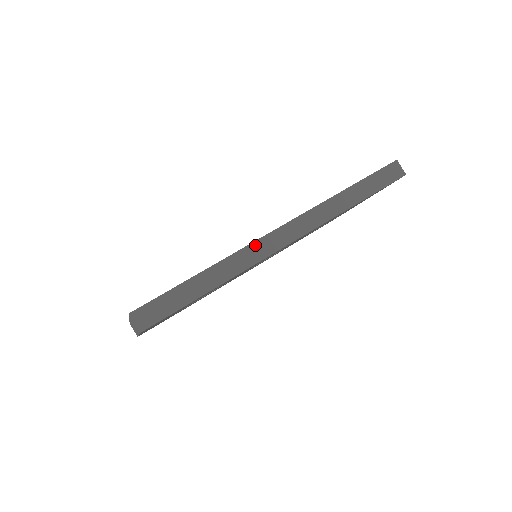
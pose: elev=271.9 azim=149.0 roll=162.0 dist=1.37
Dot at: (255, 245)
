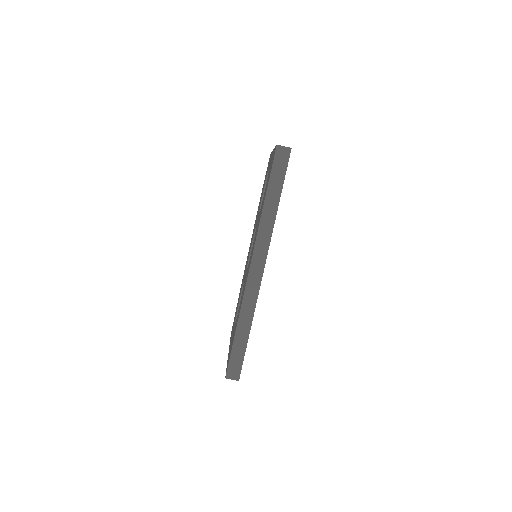
Dot at: (247, 289)
